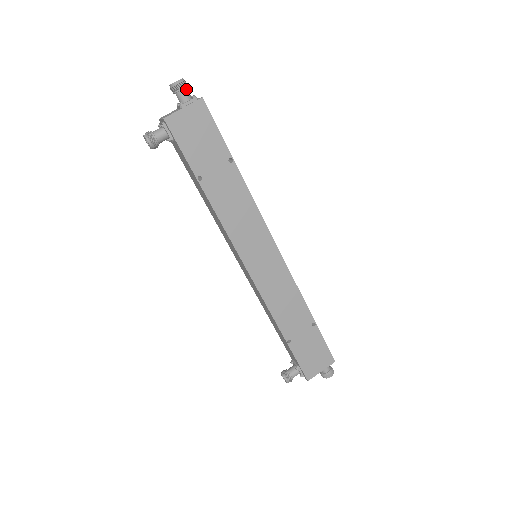
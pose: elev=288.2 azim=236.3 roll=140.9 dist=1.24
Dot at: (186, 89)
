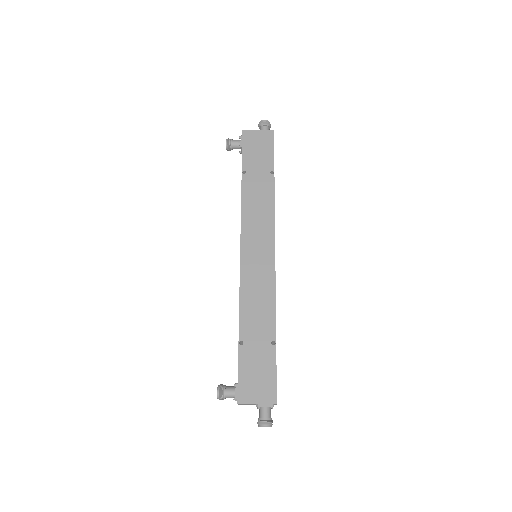
Dot at: (268, 127)
